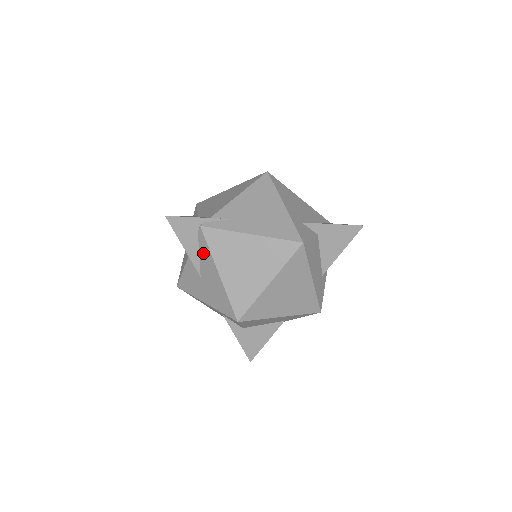
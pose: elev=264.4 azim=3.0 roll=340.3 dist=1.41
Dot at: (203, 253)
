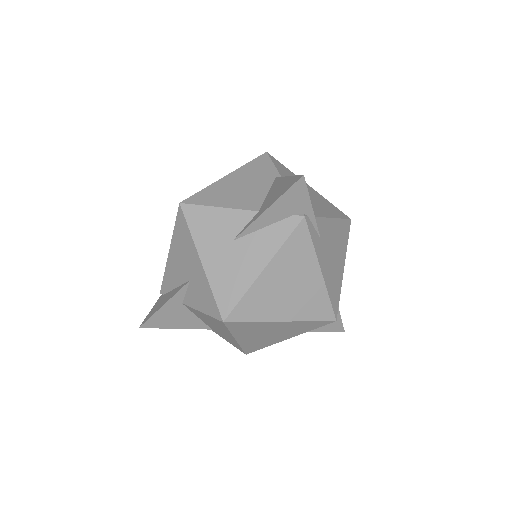
Dot at: (271, 234)
